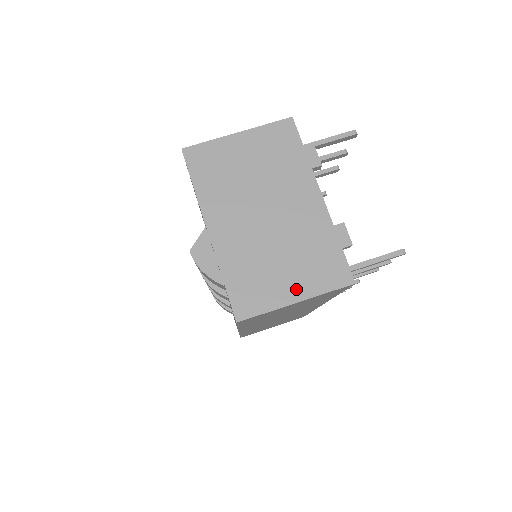
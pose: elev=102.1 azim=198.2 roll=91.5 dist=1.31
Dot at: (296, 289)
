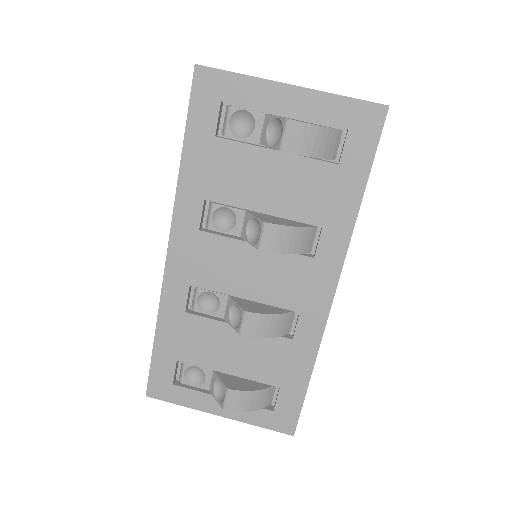
Dot at: occluded
